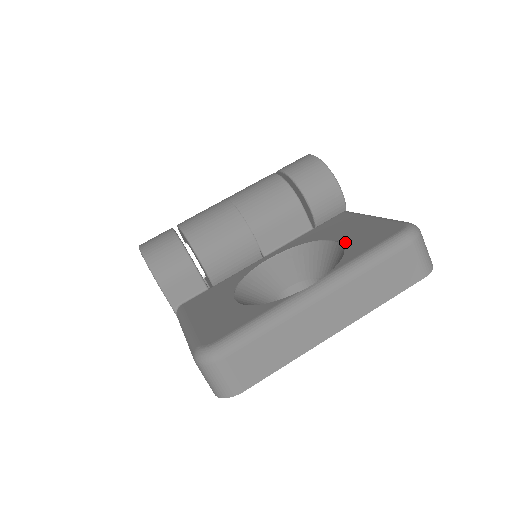
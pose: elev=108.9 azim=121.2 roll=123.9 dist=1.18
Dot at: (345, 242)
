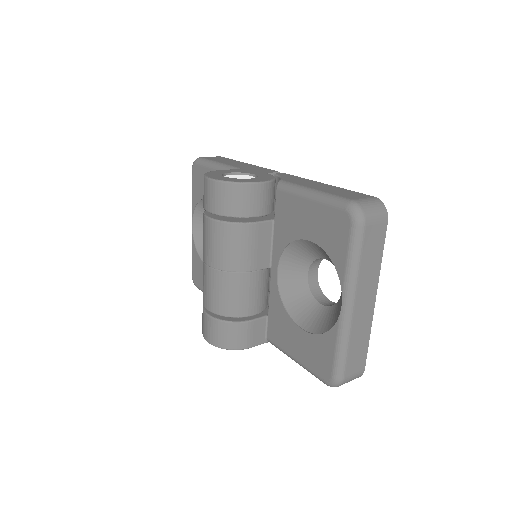
Dot at: (319, 244)
